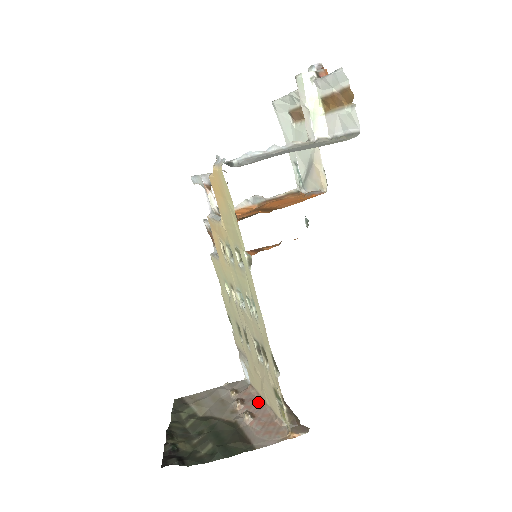
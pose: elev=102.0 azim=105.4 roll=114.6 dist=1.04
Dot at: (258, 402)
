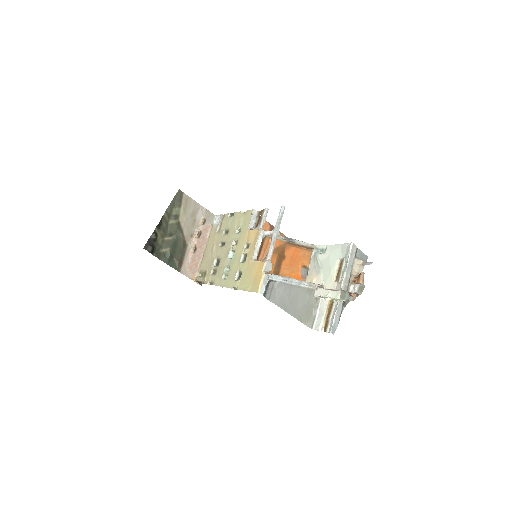
Dot at: (204, 243)
